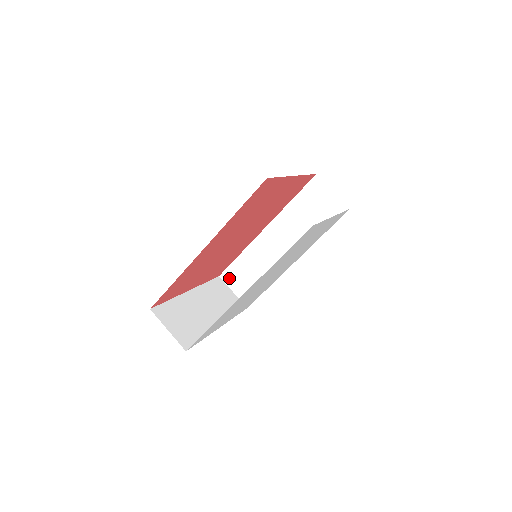
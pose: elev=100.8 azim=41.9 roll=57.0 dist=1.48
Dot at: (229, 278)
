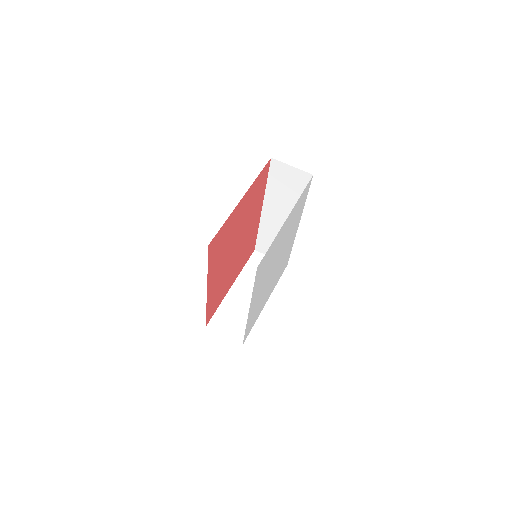
Dot at: (262, 249)
